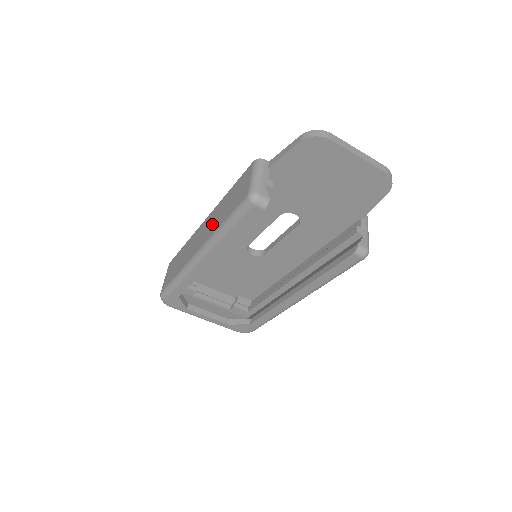
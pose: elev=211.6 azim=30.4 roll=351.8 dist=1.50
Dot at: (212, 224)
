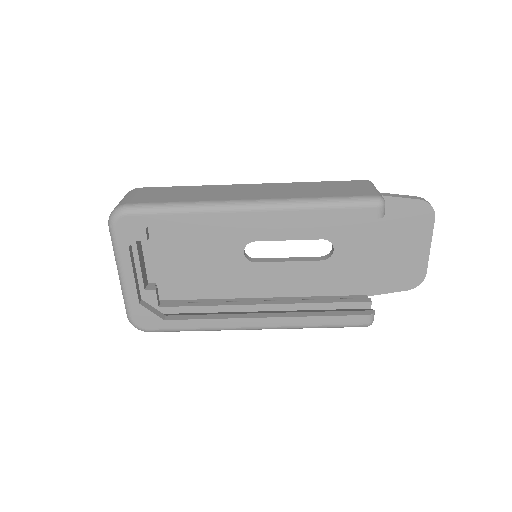
Dot at: (286, 191)
